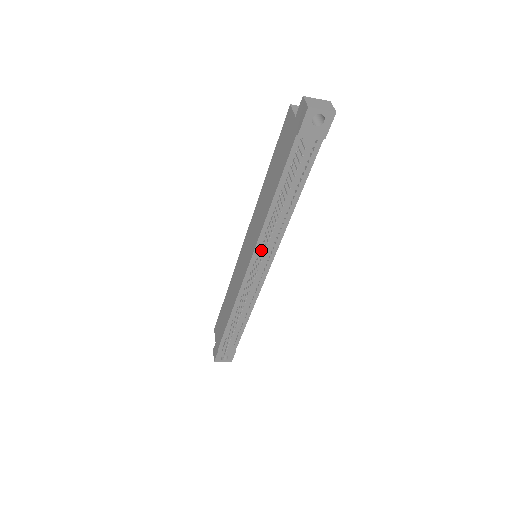
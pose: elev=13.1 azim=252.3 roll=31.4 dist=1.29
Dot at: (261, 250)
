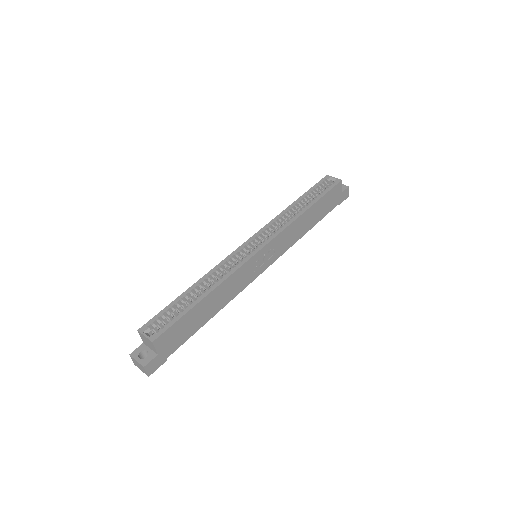
Dot at: occluded
